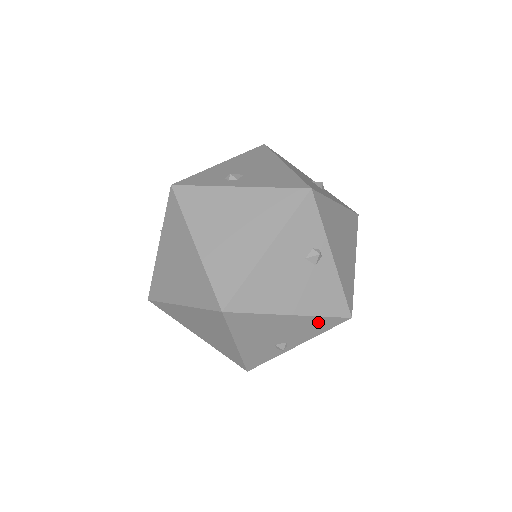
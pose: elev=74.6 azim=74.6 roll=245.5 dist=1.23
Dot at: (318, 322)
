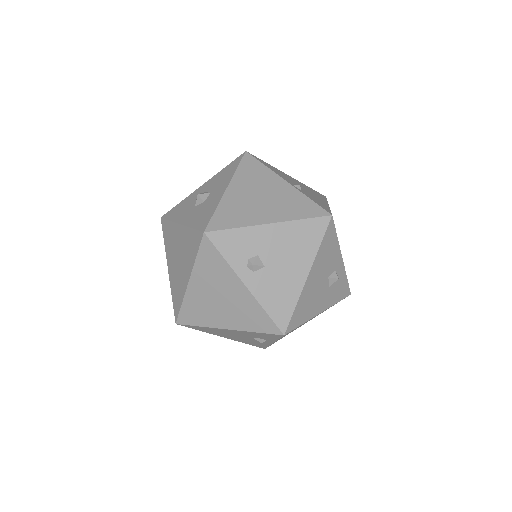
Dot at: occluded
